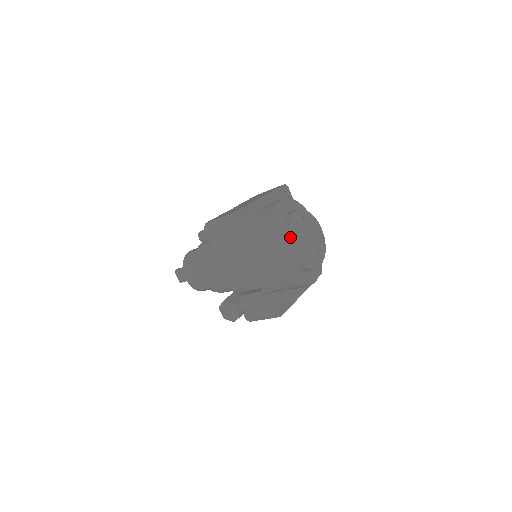
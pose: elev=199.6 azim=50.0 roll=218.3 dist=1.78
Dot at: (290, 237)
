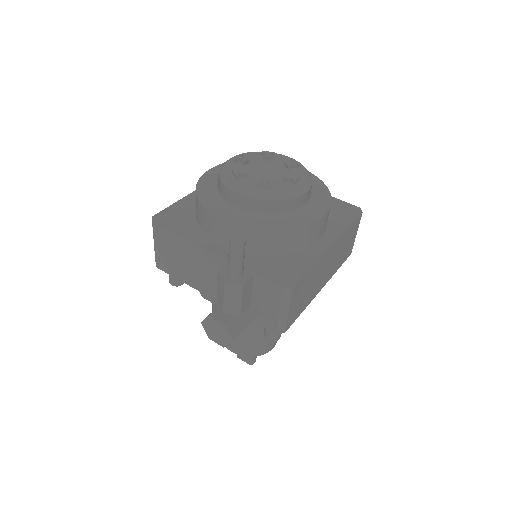
Dot at: (224, 186)
